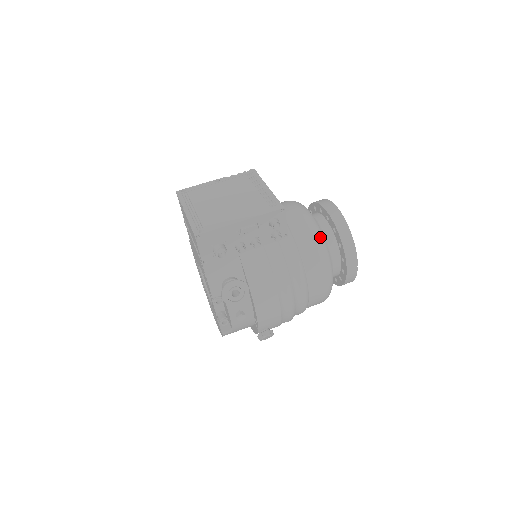
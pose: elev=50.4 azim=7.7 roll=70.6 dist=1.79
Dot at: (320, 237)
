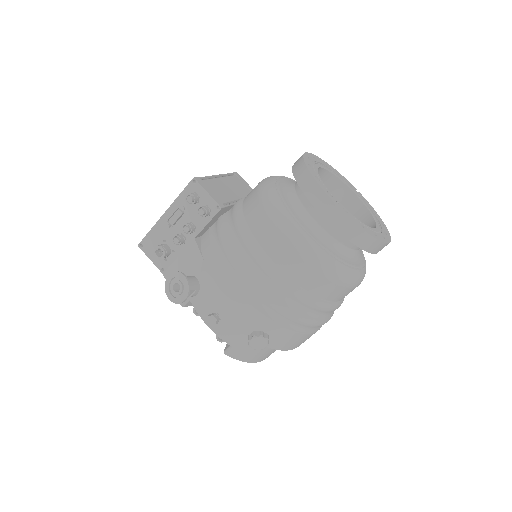
Dot at: (267, 192)
